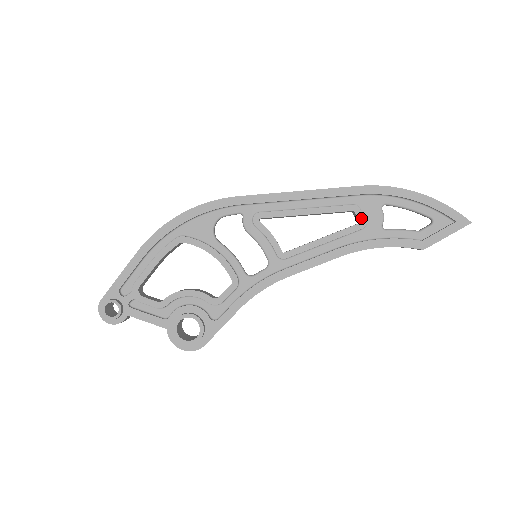
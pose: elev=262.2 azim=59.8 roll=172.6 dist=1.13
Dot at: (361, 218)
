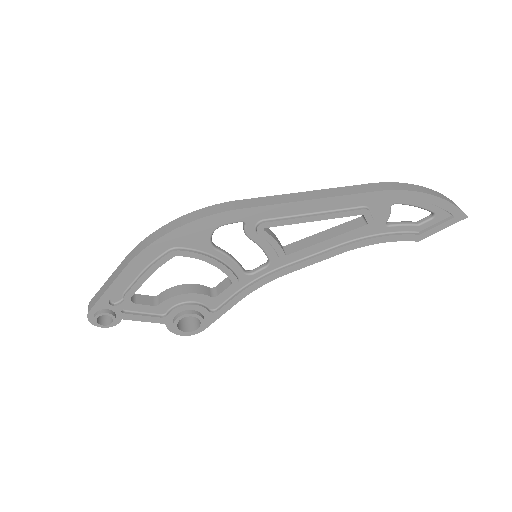
Dot at: (369, 220)
